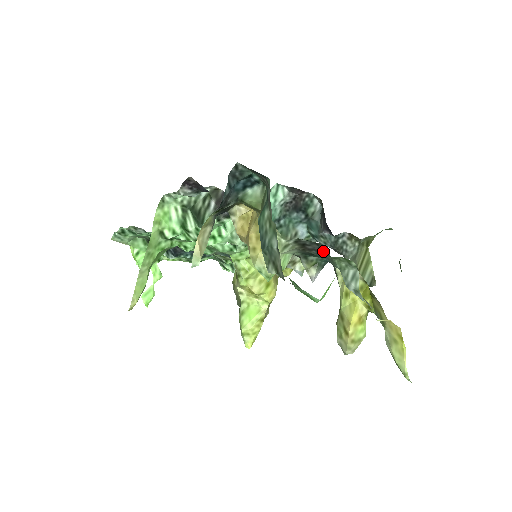
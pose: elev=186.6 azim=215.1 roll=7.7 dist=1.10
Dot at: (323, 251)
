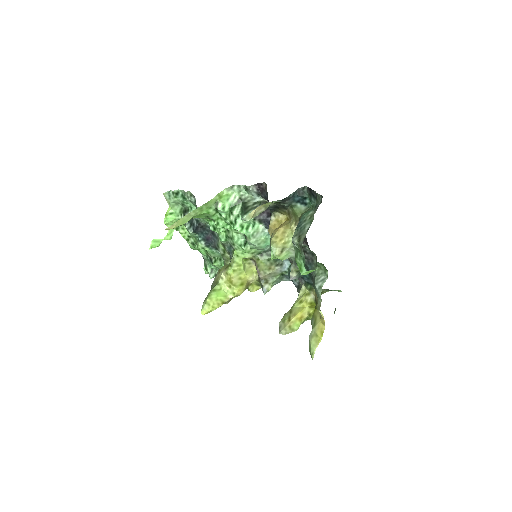
Dot at: (313, 260)
